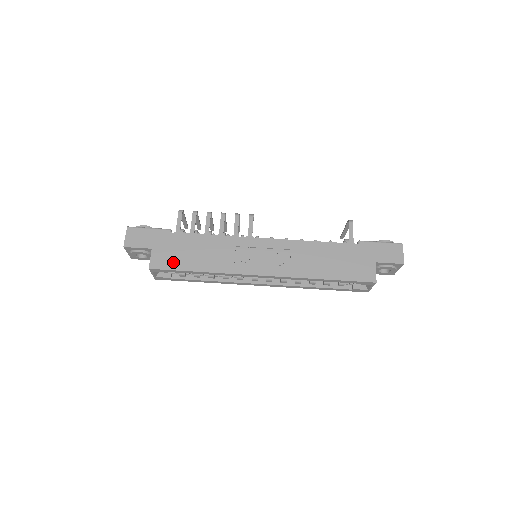
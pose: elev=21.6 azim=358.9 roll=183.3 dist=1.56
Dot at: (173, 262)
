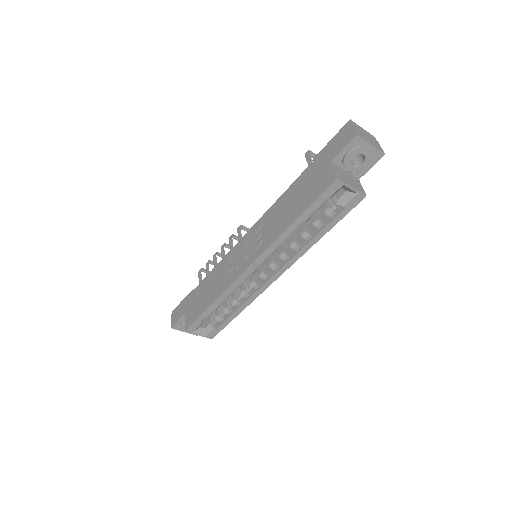
Dot at: (196, 312)
